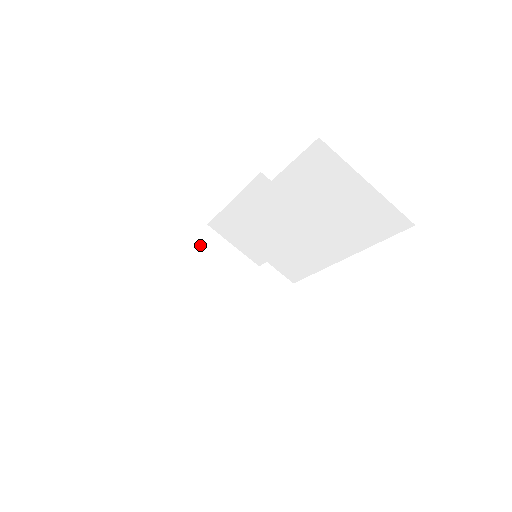
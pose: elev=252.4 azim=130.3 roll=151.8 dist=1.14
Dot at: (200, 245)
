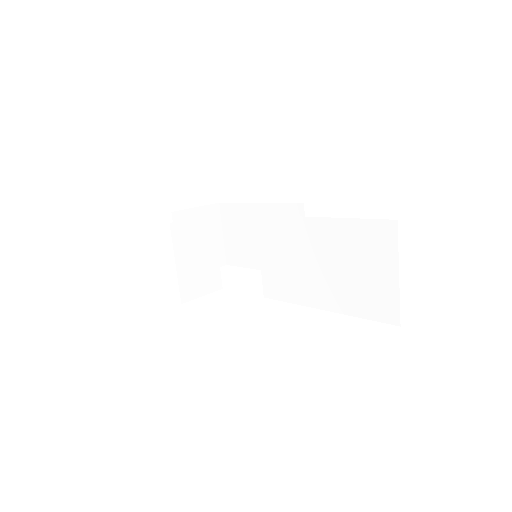
Dot at: (203, 212)
